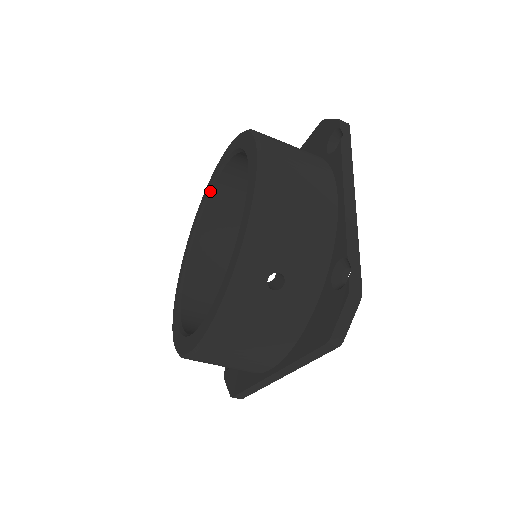
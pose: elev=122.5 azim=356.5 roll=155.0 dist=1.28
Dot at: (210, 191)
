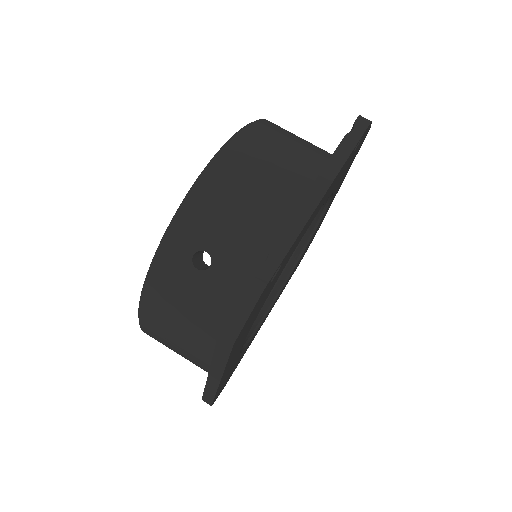
Dot at: occluded
